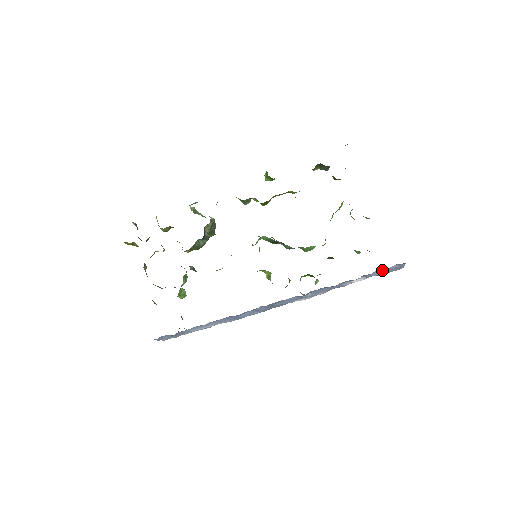
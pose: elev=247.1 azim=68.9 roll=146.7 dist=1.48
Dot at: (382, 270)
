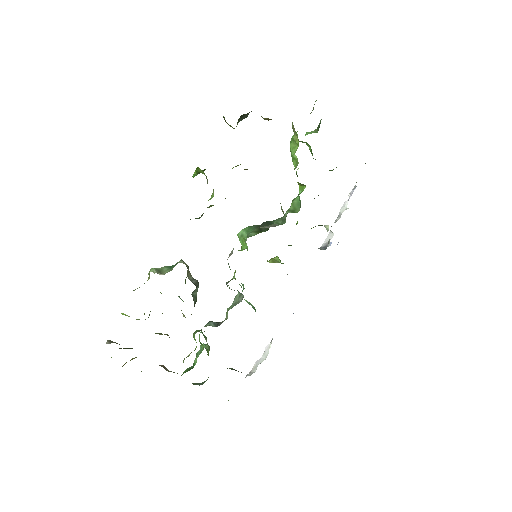
Dot at: occluded
